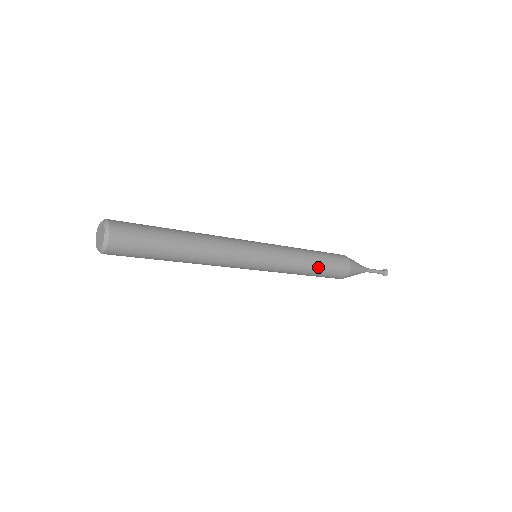
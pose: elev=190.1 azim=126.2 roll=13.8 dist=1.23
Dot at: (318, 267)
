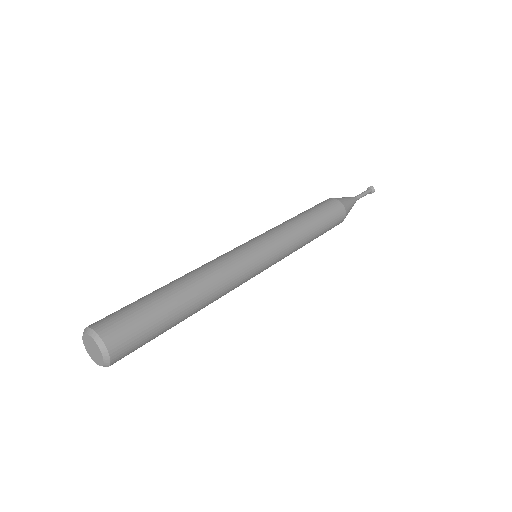
Dot at: (318, 227)
